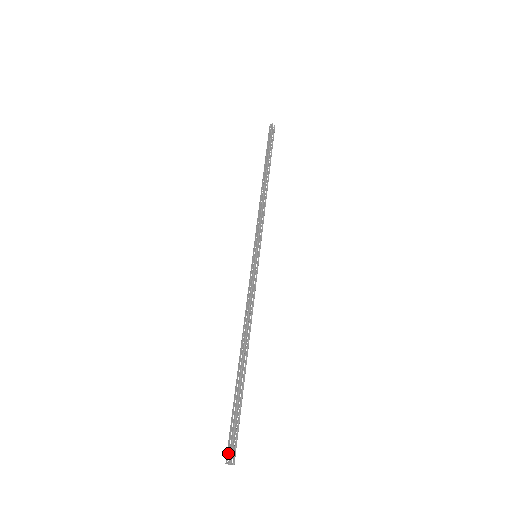
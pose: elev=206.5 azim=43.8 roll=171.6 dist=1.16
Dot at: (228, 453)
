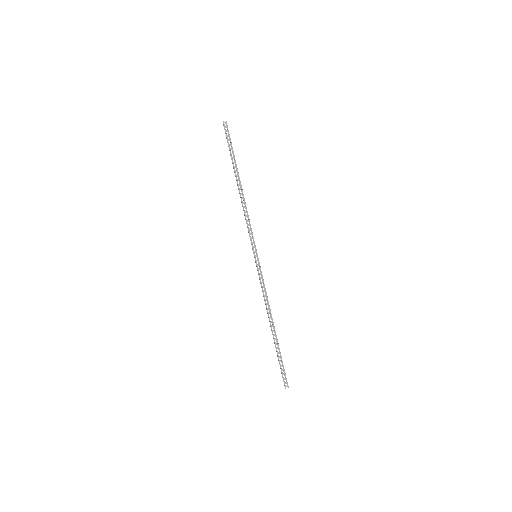
Dot at: (284, 383)
